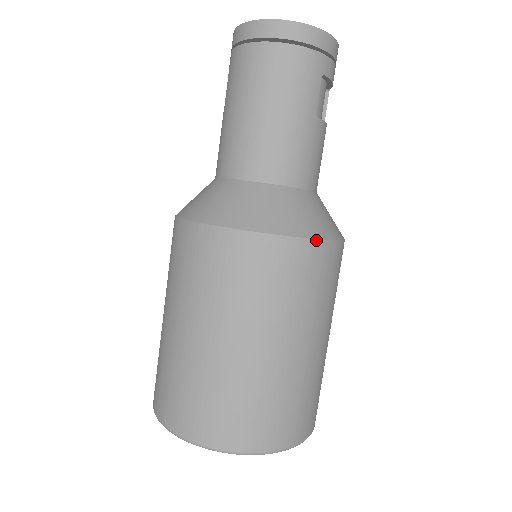
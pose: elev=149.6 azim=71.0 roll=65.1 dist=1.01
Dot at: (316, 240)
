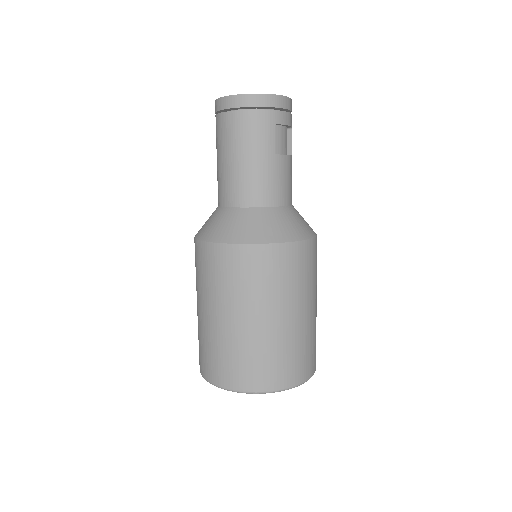
Dot at: (280, 243)
